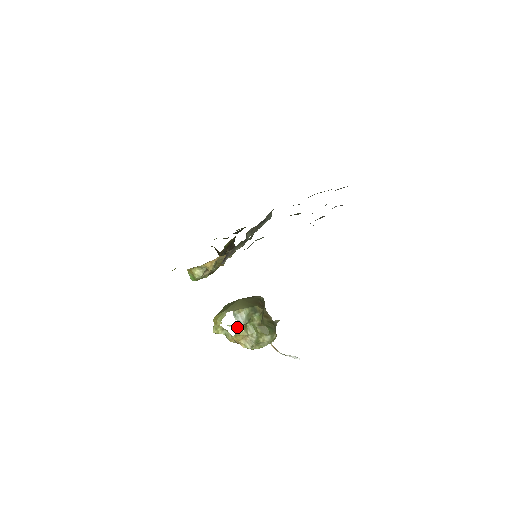
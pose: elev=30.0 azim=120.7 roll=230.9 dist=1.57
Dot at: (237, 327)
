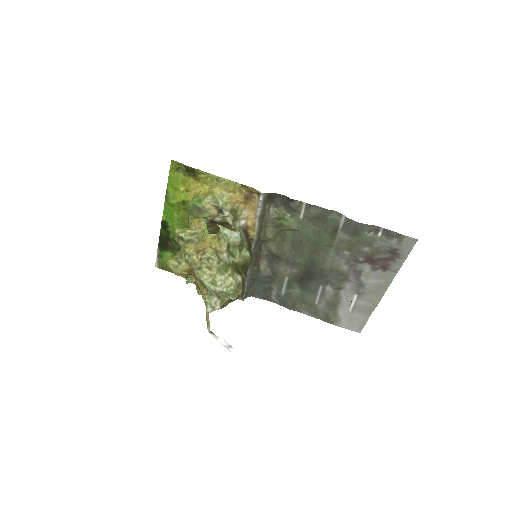
Dot at: (224, 235)
